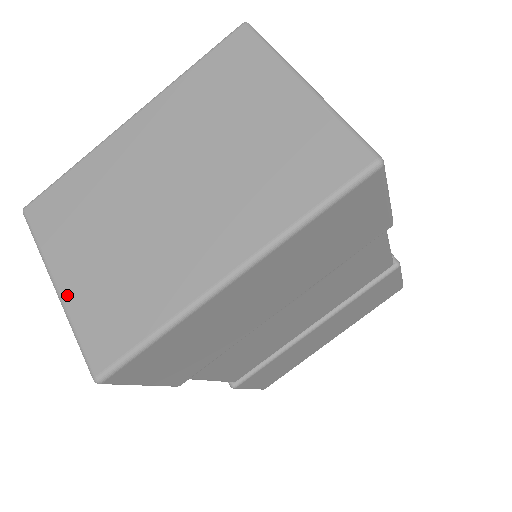
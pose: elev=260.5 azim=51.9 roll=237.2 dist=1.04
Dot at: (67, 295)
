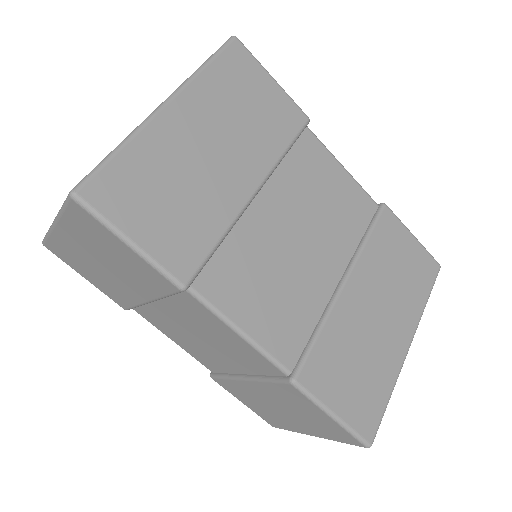
Dot at: occluded
